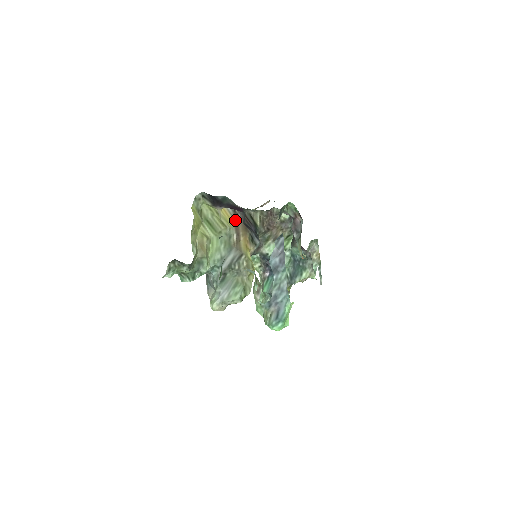
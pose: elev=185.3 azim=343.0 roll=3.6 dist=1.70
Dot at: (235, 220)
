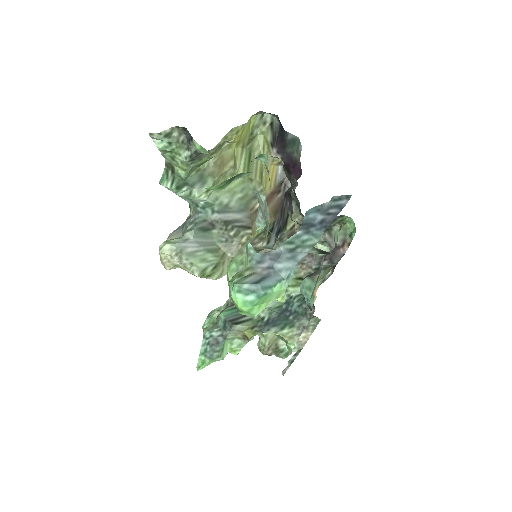
Dot at: (274, 191)
